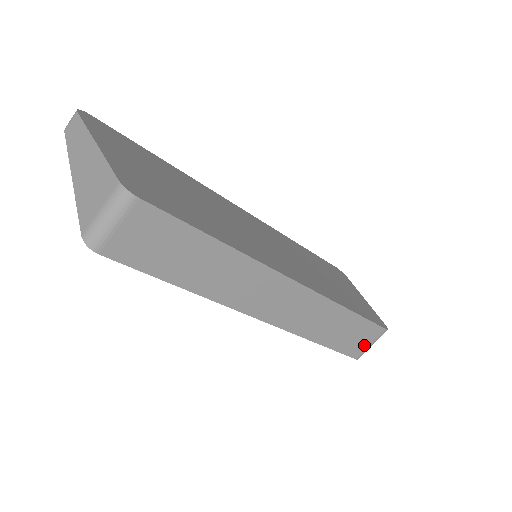
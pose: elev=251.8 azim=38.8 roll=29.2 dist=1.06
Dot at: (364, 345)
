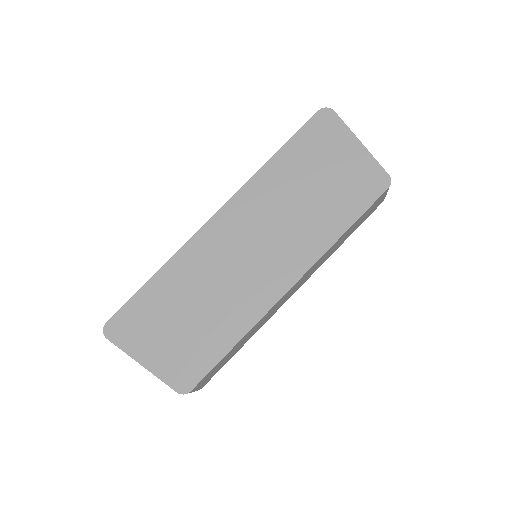
Dot at: (380, 201)
